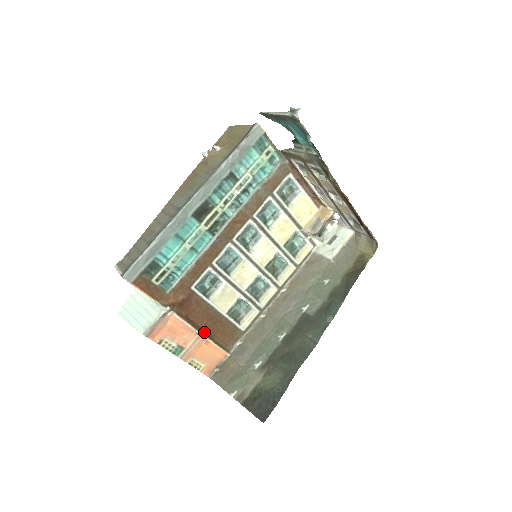
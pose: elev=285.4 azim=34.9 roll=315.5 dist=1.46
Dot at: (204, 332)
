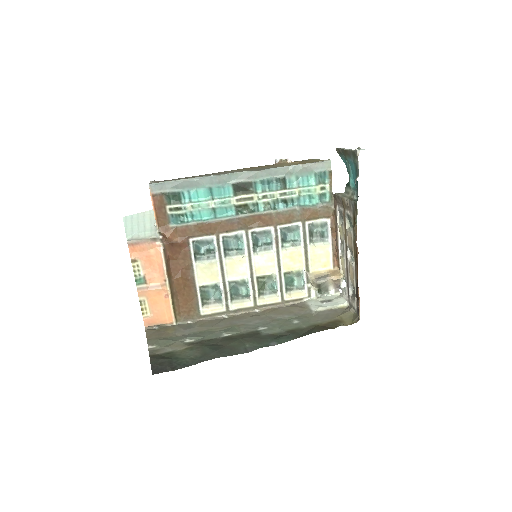
Dot at: (171, 284)
